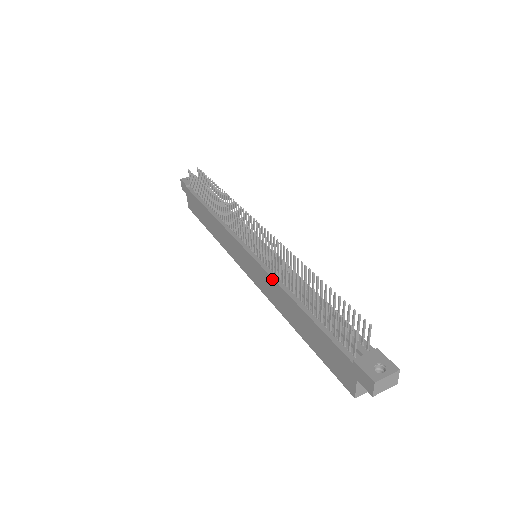
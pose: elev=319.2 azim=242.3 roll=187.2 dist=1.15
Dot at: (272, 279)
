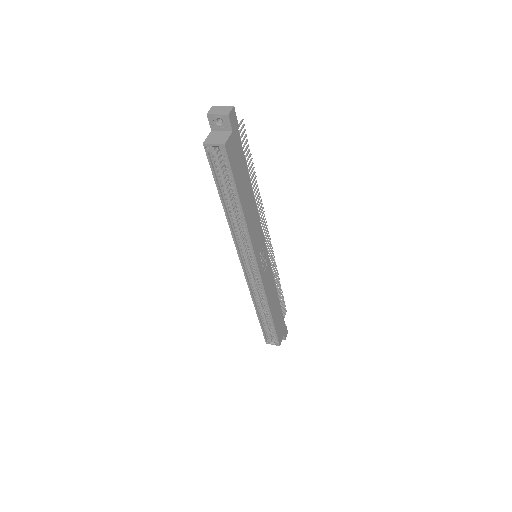
Dot at: occluded
